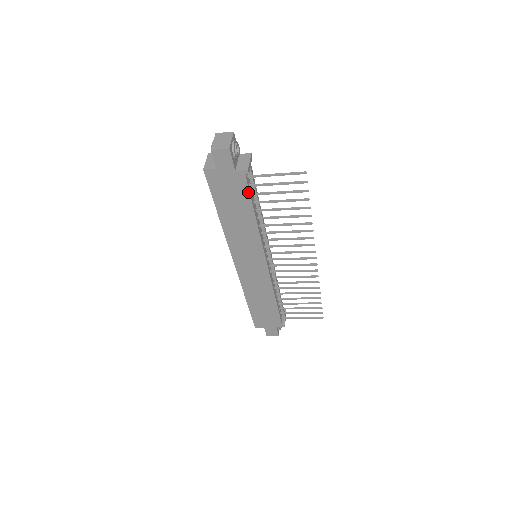
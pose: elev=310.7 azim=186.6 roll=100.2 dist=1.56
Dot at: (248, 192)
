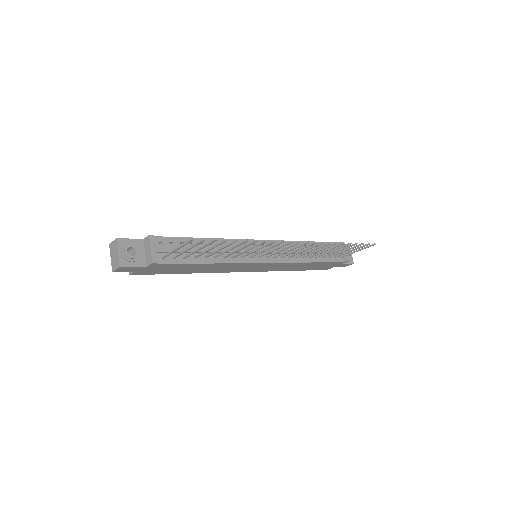
Dot at: (177, 264)
